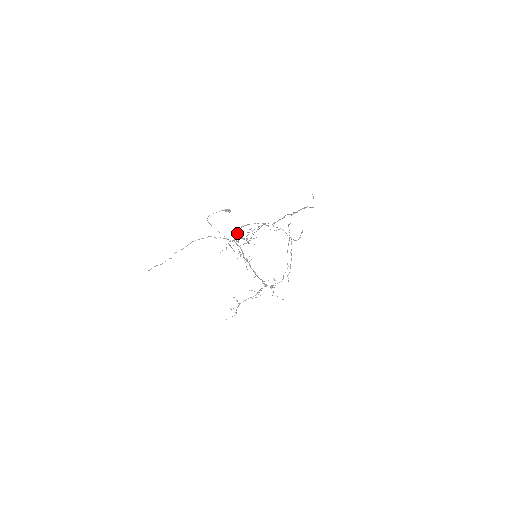
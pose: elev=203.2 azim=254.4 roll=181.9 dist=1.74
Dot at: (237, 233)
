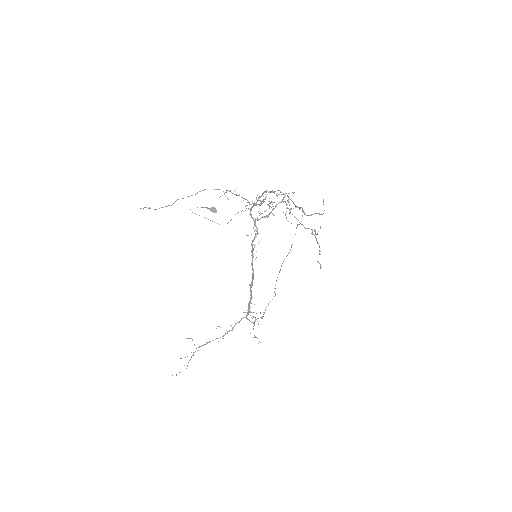
Dot at: (258, 198)
